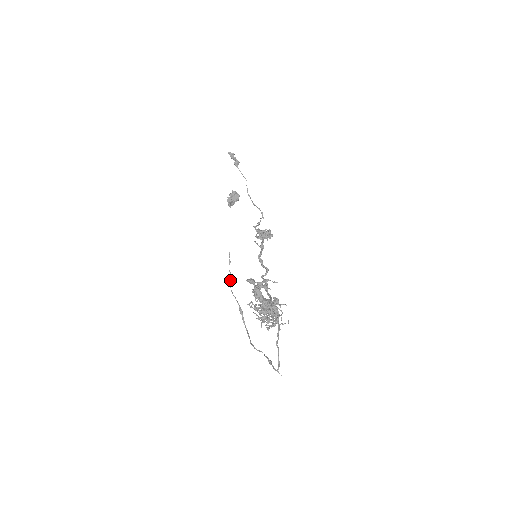
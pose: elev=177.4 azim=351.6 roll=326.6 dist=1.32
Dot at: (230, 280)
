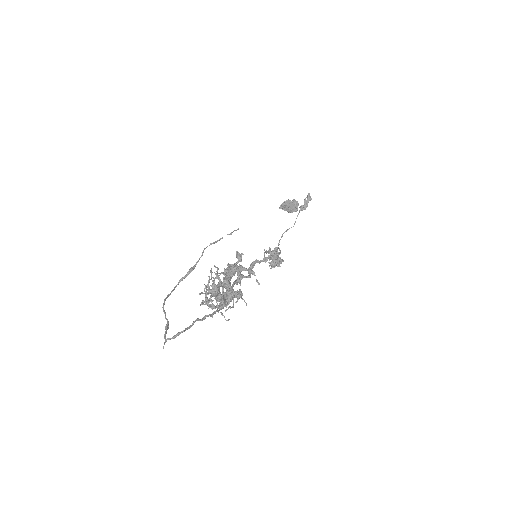
Dot at: (214, 242)
